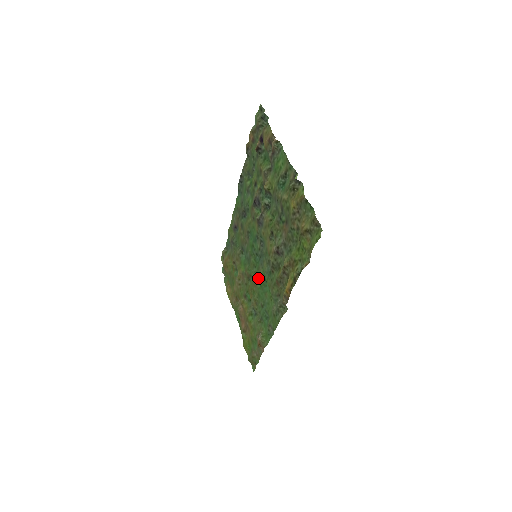
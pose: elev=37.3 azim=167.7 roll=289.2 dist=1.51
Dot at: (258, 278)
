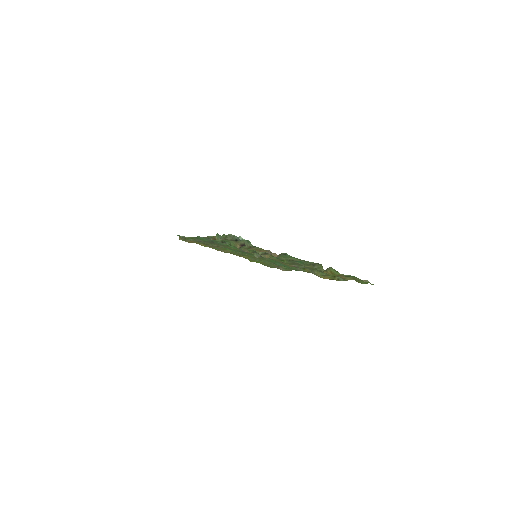
Dot at: occluded
